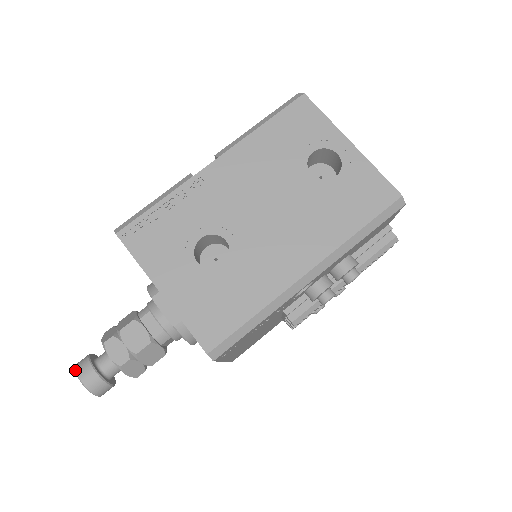
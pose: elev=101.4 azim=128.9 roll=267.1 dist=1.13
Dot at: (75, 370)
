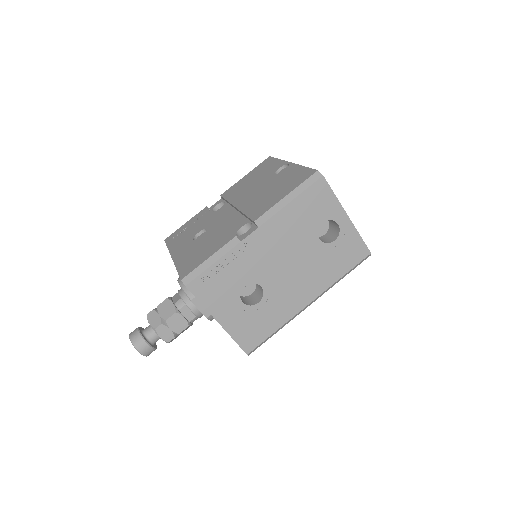
Dot at: (133, 345)
